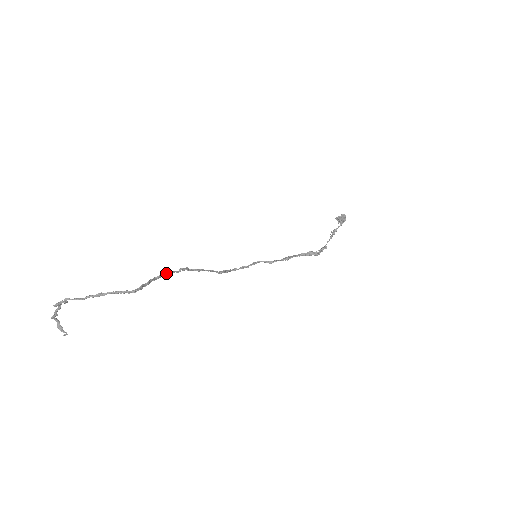
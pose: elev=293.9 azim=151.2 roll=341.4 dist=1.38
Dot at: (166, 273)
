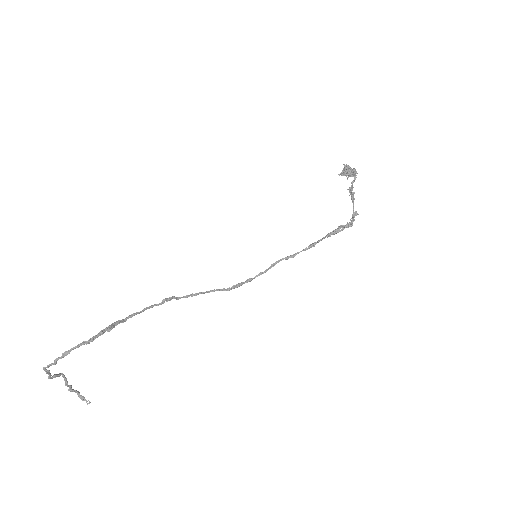
Dot at: (142, 310)
